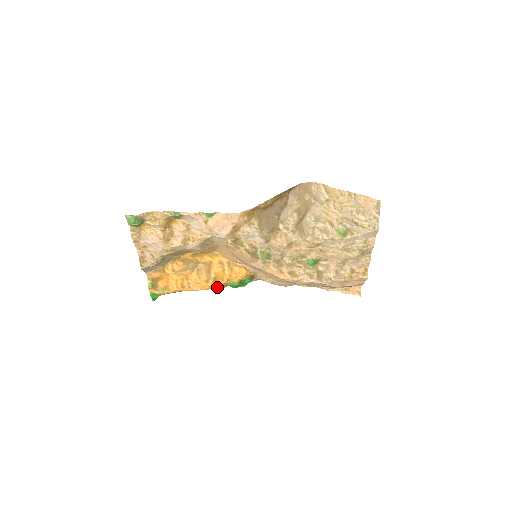
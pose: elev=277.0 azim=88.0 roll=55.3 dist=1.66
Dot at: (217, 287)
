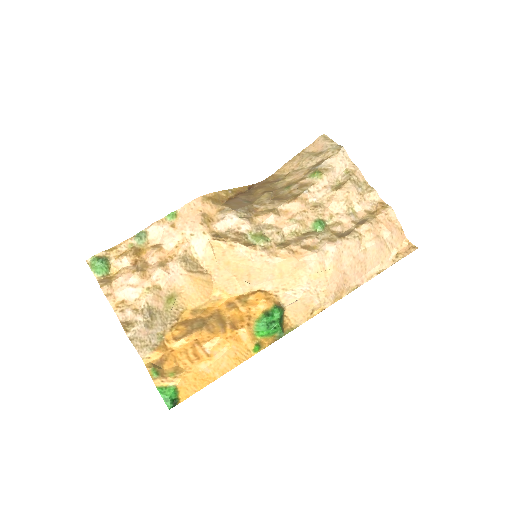
Dot at: (244, 341)
